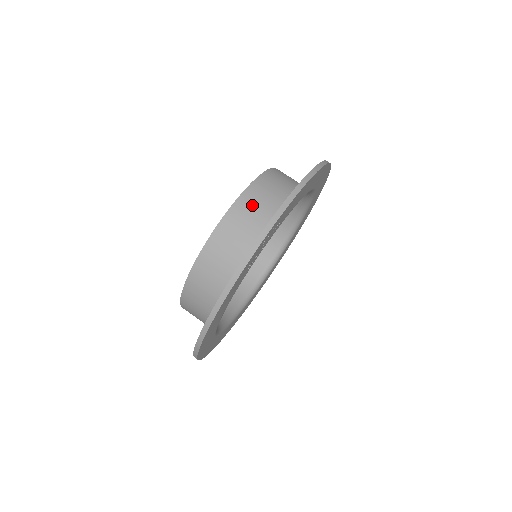
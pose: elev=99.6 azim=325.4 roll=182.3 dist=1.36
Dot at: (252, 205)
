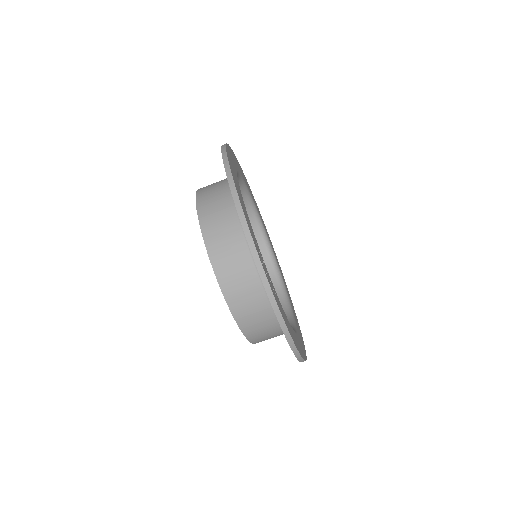
Dot at: (224, 254)
